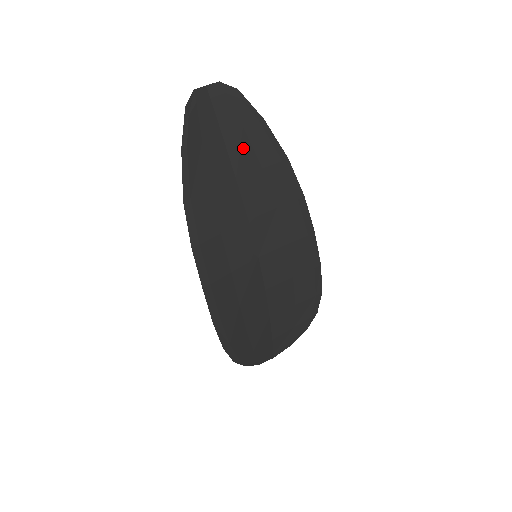
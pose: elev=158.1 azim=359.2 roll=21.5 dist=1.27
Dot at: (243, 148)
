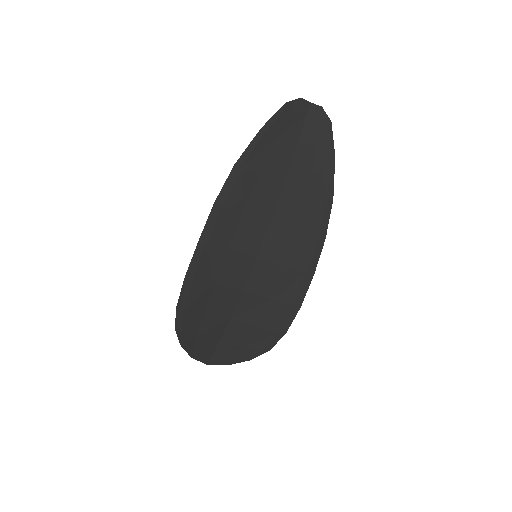
Dot at: (305, 165)
